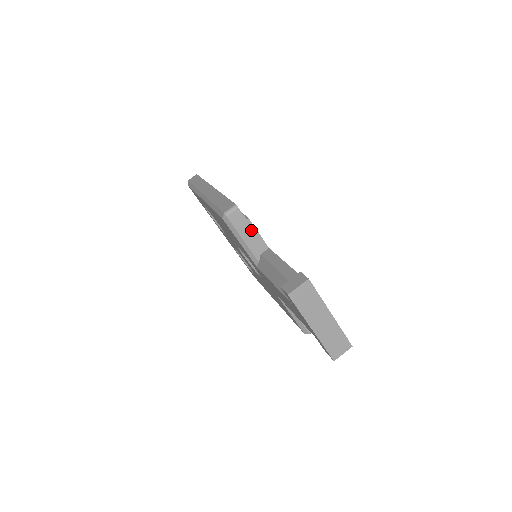
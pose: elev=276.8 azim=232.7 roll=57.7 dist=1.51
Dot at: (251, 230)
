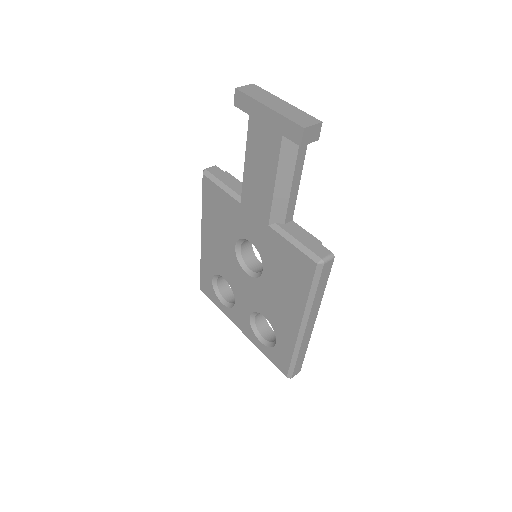
Dot at: (230, 178)
